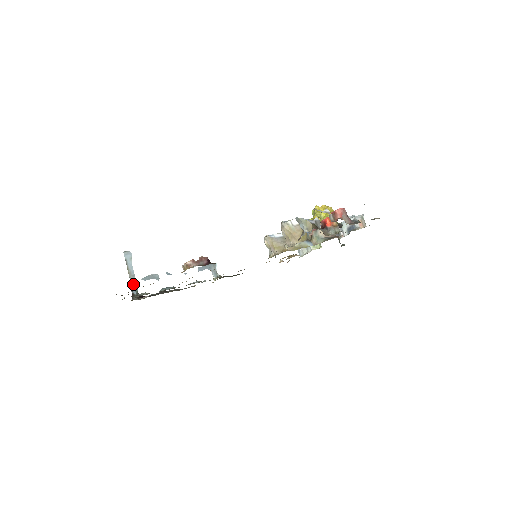
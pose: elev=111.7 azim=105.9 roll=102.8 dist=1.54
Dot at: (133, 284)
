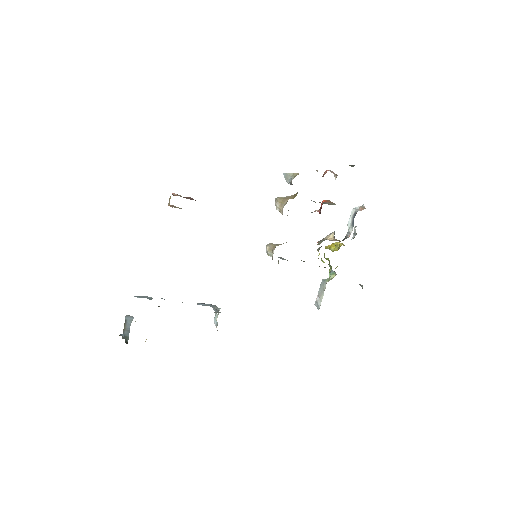
Dot at: (125, 336)
